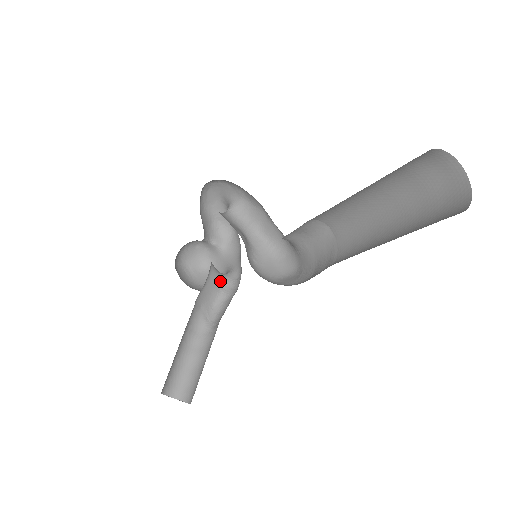
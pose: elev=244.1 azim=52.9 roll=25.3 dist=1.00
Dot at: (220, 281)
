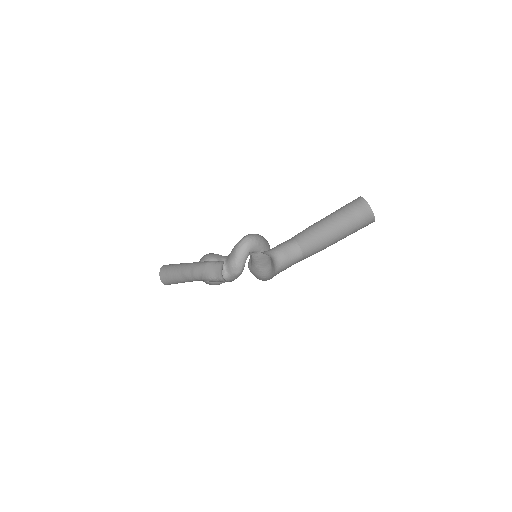
Dot at: (220, 275)
